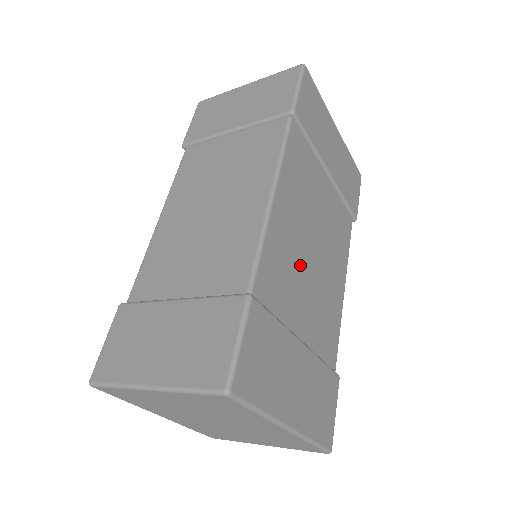
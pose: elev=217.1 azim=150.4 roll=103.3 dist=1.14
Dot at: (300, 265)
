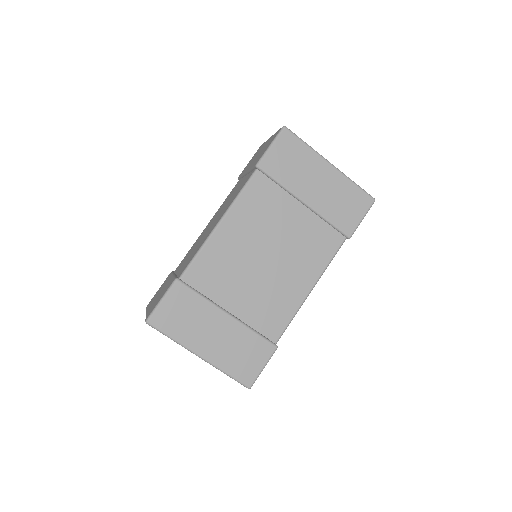
Dot at: (243, 267)
